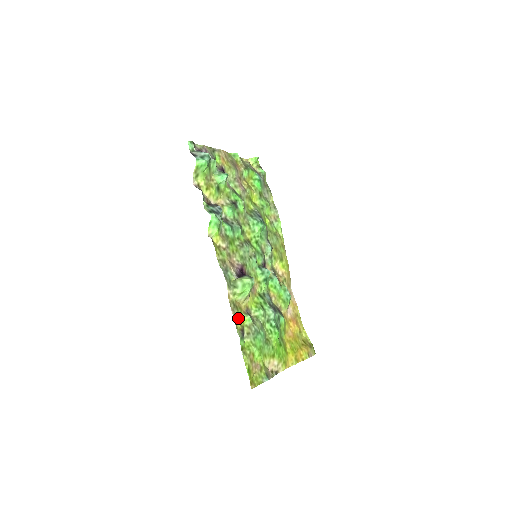
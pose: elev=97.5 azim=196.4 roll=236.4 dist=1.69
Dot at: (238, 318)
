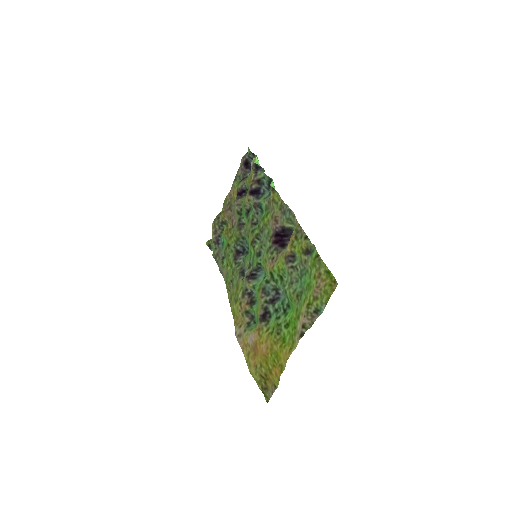
Dot at: (300, 242)
